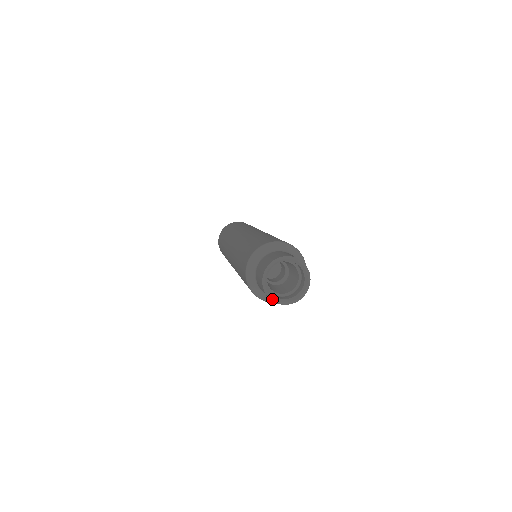
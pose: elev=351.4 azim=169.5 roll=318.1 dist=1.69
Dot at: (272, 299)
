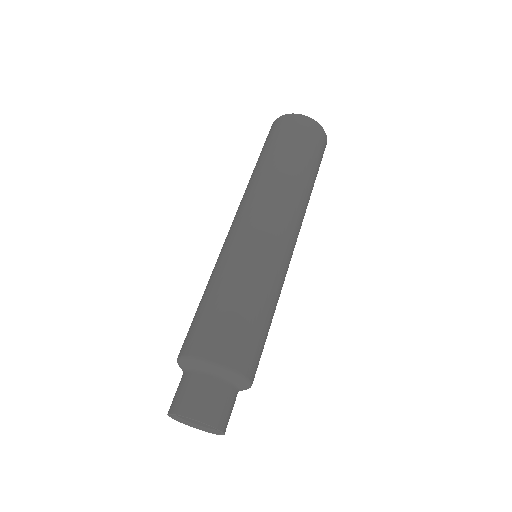
Dot at: (177, 420)
